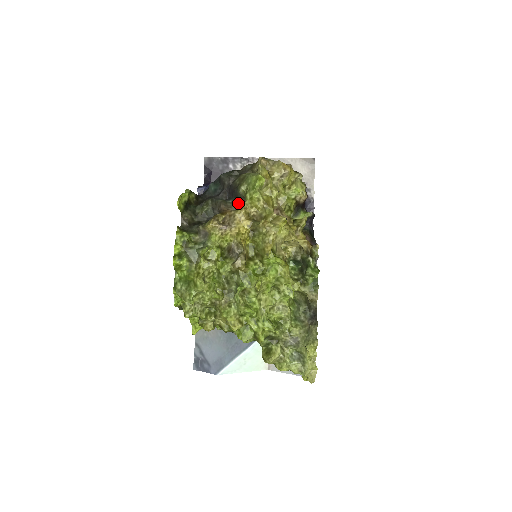
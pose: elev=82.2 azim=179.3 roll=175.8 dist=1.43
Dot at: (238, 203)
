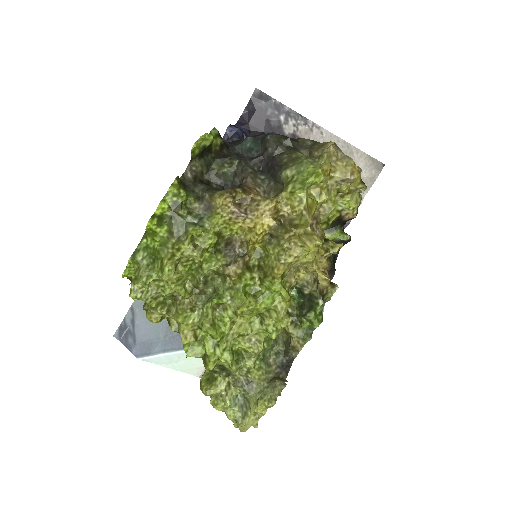
Dot at: (271, 186)
